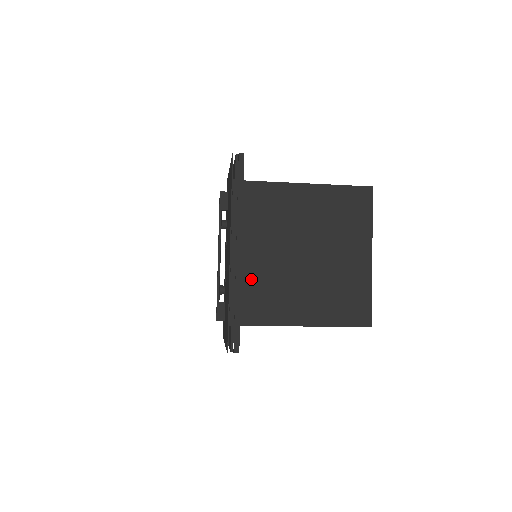
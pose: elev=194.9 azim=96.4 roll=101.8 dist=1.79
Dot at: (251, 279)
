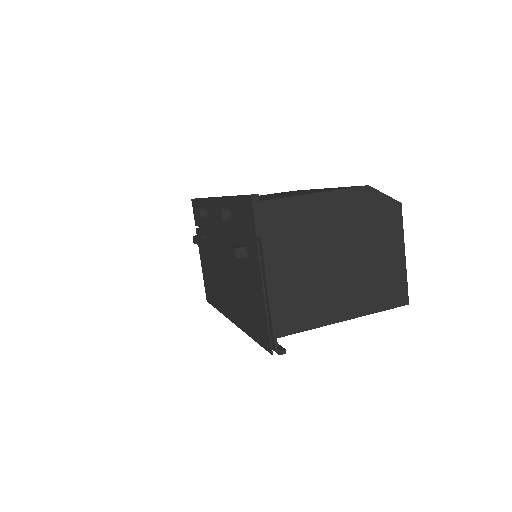
Dot at: occluded
